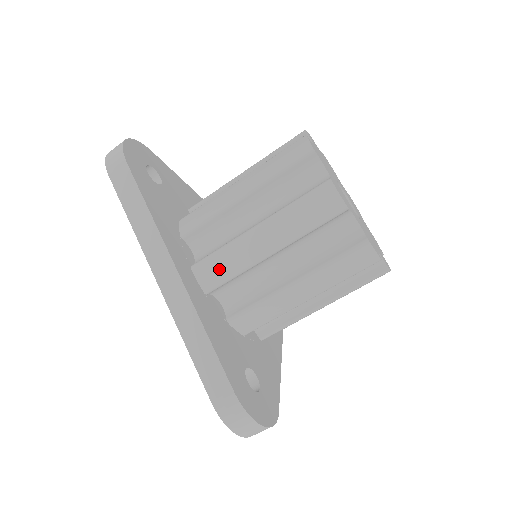
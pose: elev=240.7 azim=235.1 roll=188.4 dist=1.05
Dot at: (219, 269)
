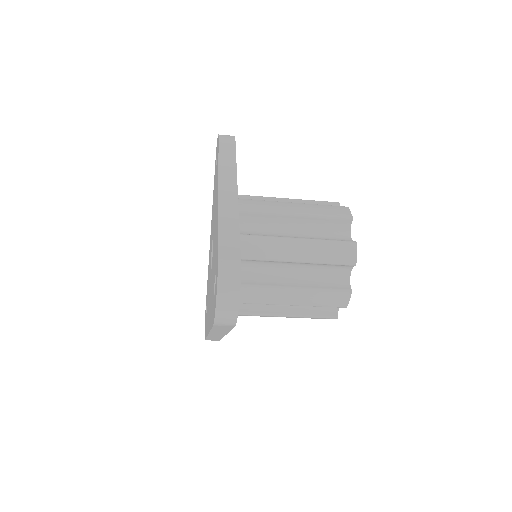
Dot at: occluded
